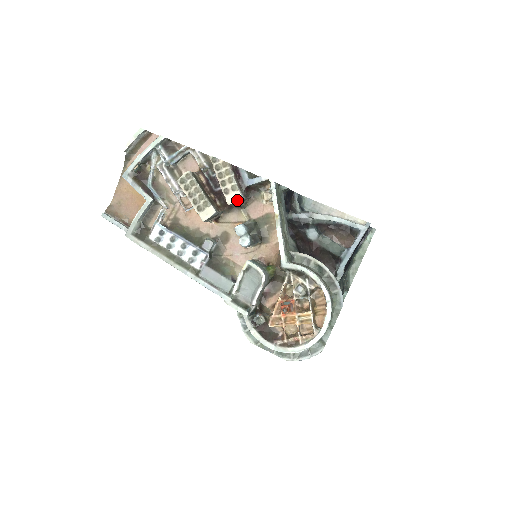
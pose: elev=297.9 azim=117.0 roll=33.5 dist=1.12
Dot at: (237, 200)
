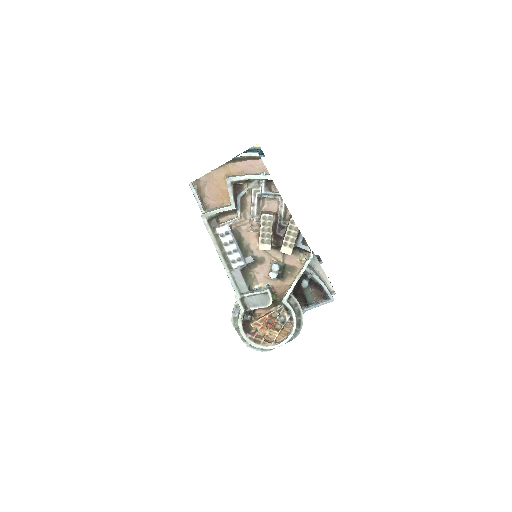
Dot at: (287, 253)
